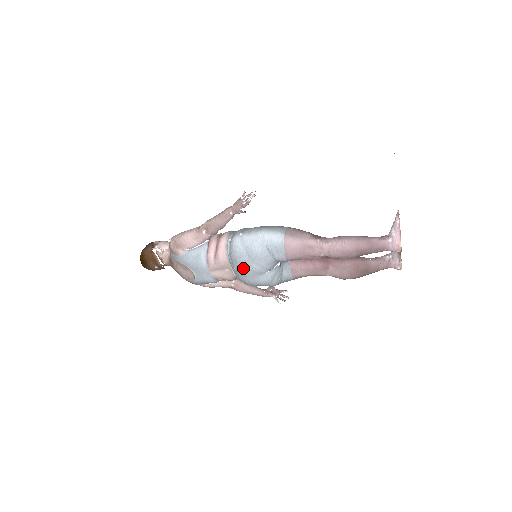
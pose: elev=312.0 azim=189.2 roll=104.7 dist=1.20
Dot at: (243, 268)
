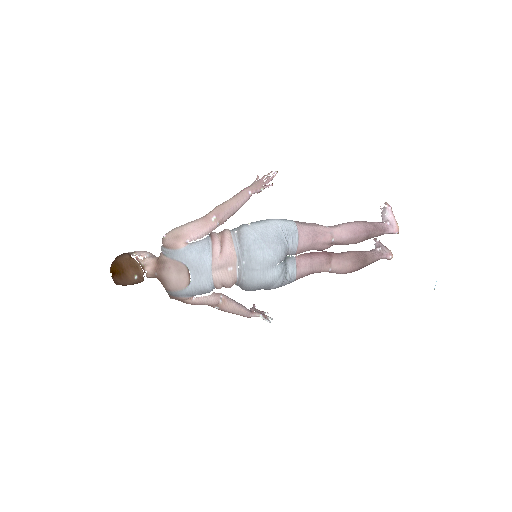
Dot at: (257, 257)
